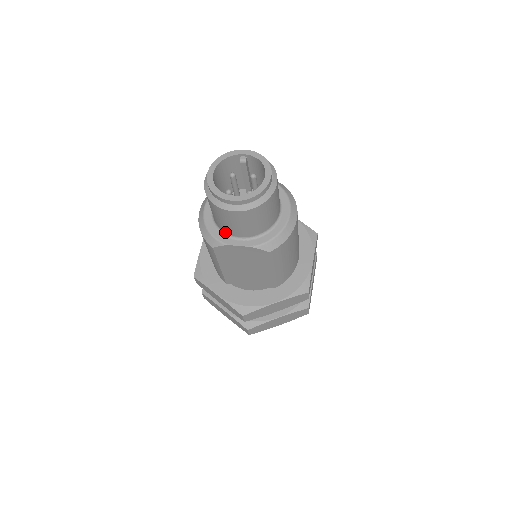
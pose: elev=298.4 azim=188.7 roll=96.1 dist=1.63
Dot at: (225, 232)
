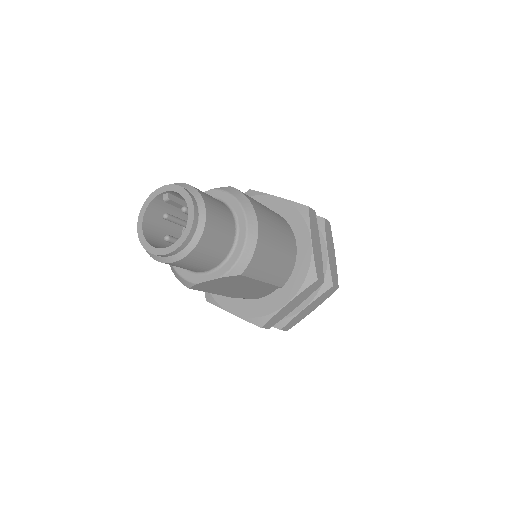
Dot at: occluded
